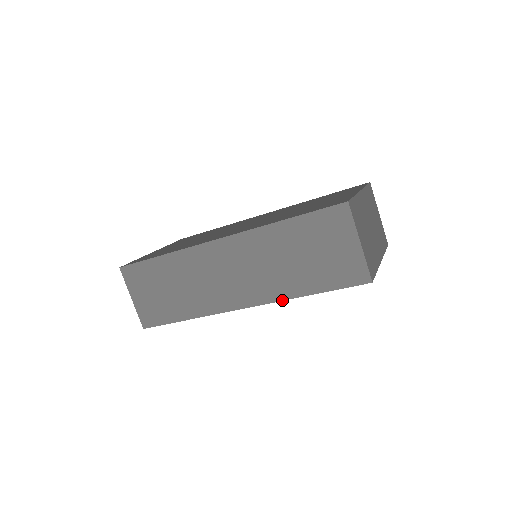
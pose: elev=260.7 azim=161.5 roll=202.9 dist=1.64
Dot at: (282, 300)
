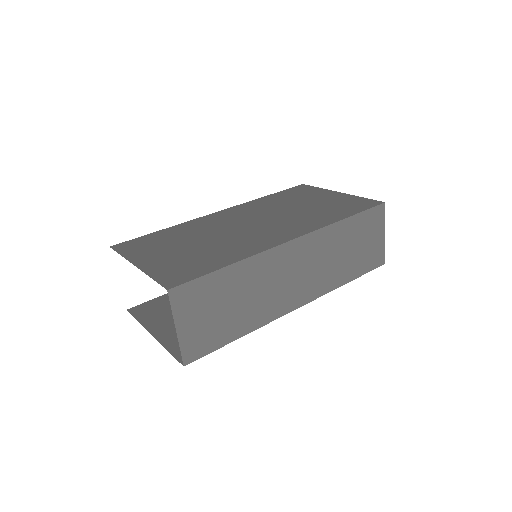
Dot at: (330, 291)
